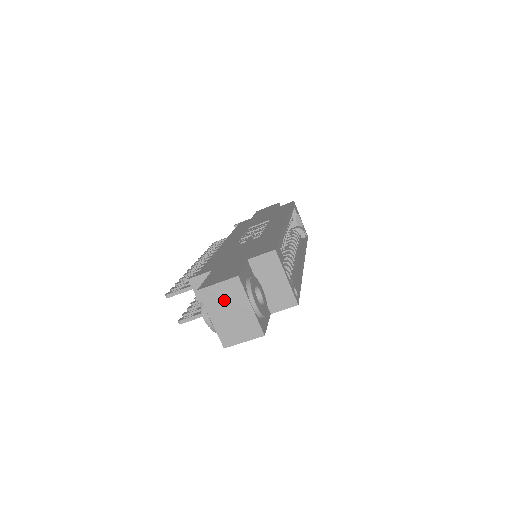
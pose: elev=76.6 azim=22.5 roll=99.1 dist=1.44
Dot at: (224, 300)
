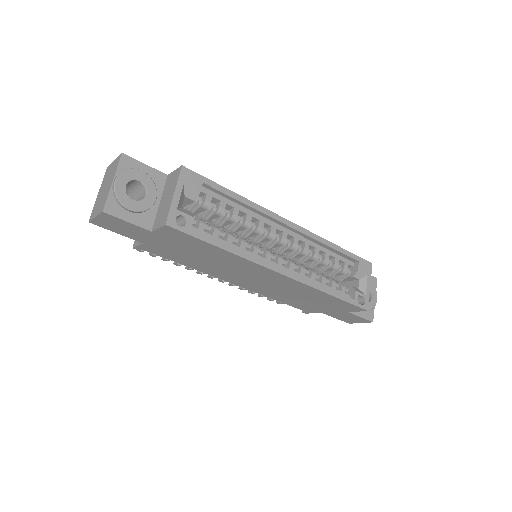
Dot at: (109, 175)
